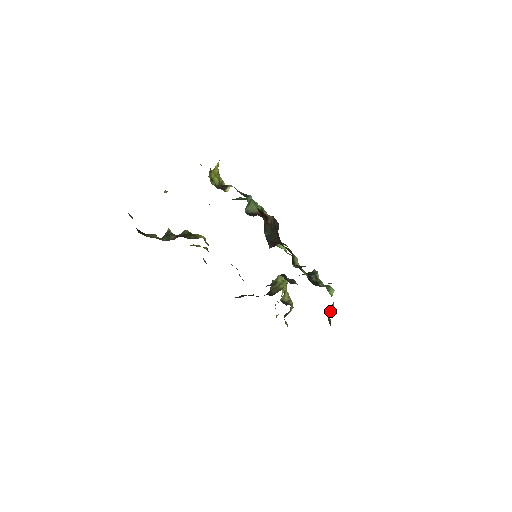
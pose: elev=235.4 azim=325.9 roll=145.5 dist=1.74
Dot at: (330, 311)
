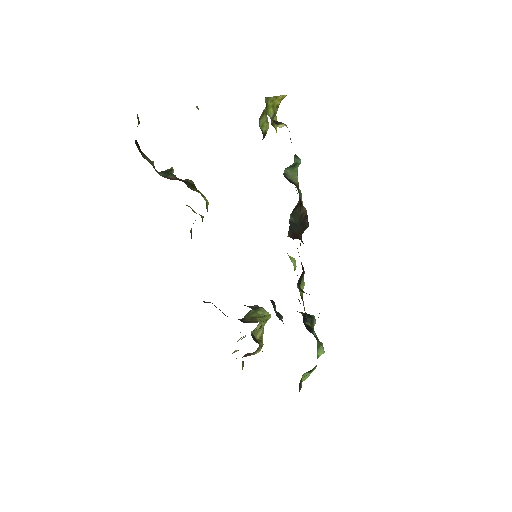
Dot at: occluded
